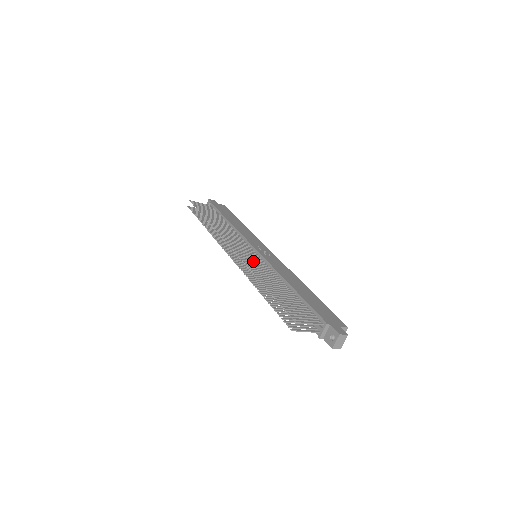
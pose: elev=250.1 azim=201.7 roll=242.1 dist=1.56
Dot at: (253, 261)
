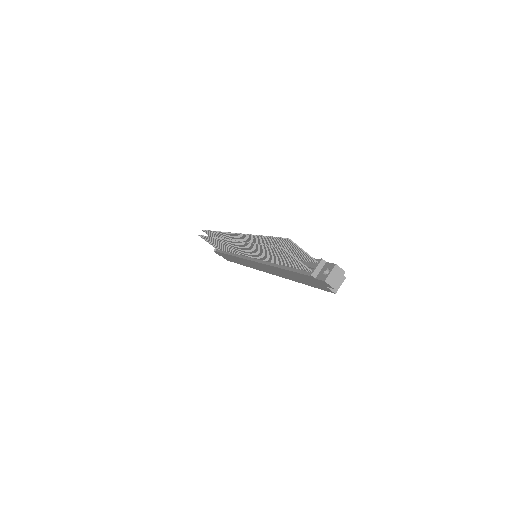
Dot at: occluded
